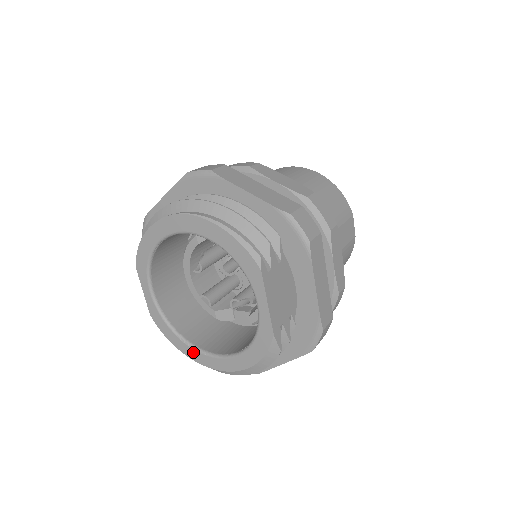
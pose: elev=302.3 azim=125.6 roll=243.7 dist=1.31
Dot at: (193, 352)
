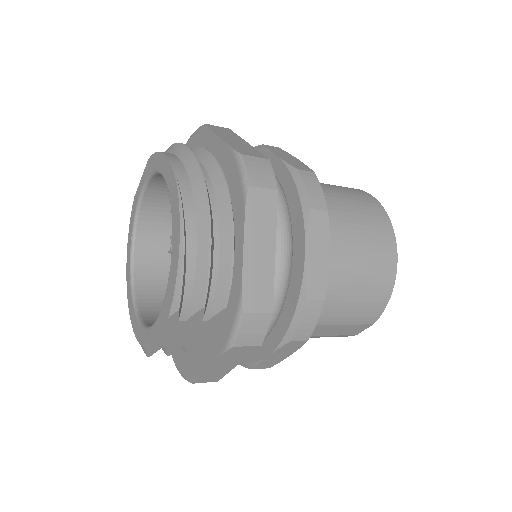
Dot at: (129, 260)
